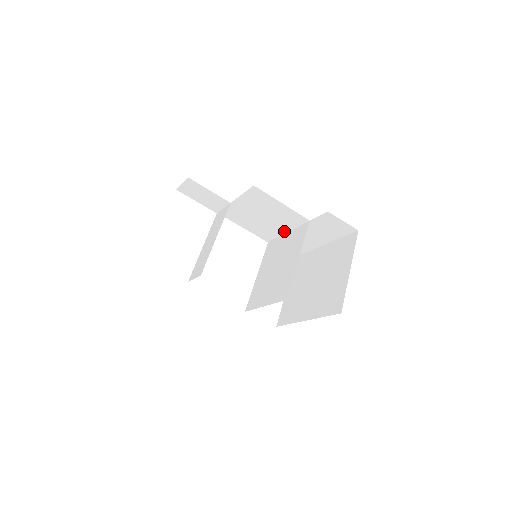
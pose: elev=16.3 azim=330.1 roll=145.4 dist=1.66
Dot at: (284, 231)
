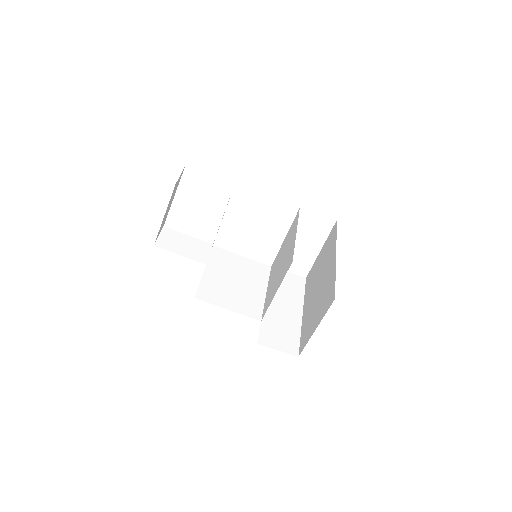
Dot at: occluded
